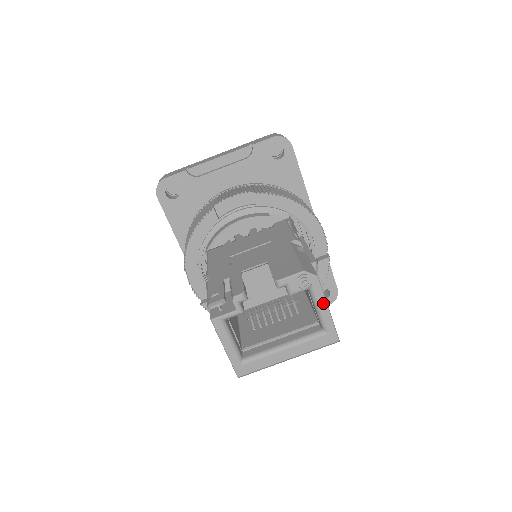
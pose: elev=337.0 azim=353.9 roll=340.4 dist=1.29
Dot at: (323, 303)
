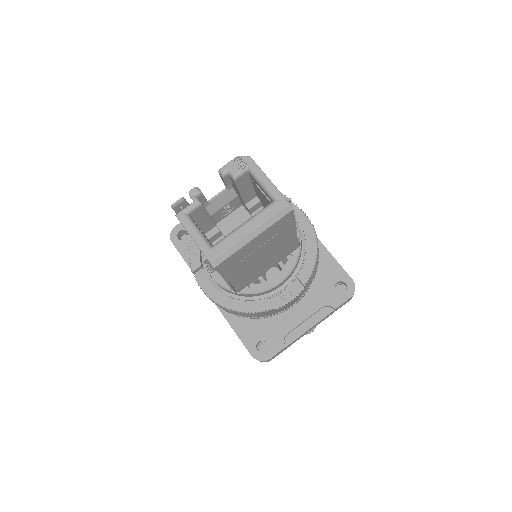
Dot at: (262, 176)
